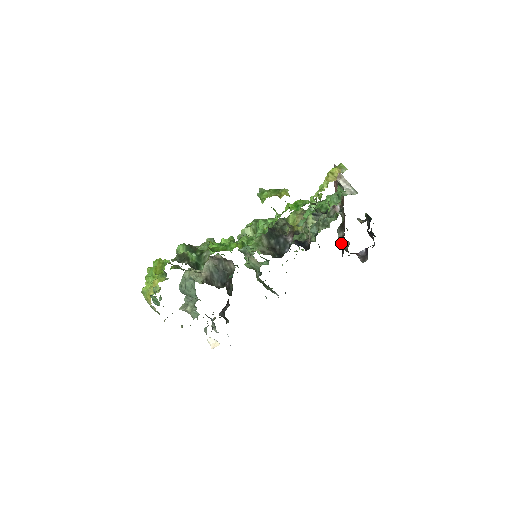
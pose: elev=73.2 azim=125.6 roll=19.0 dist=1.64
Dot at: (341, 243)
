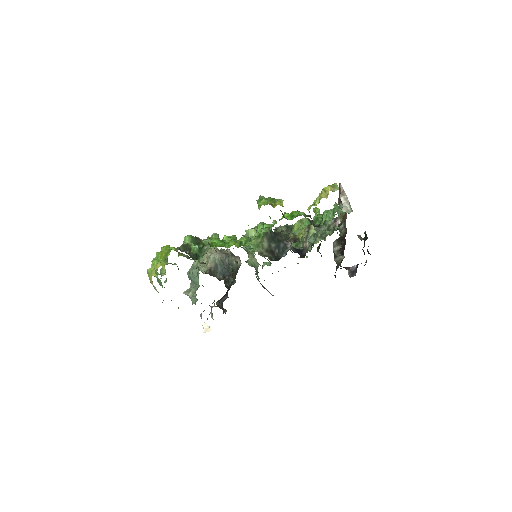
Dot at: (335, 256)
